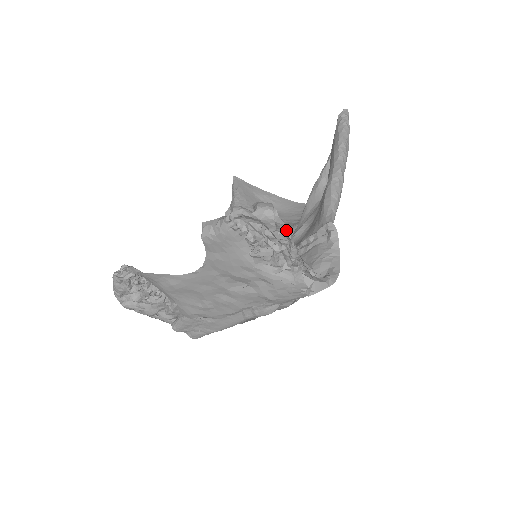
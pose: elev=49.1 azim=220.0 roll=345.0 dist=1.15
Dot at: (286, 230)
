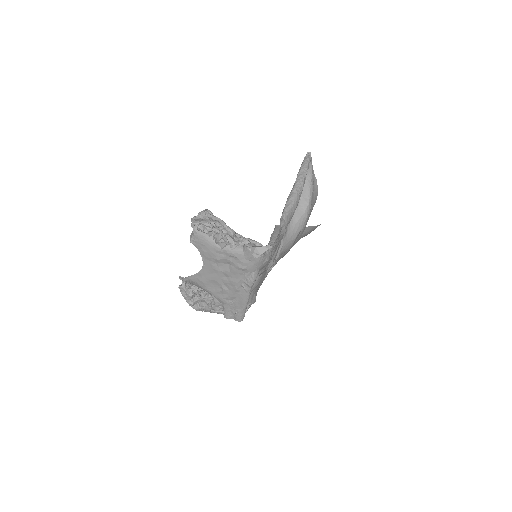
Dot at: (216, 219)
